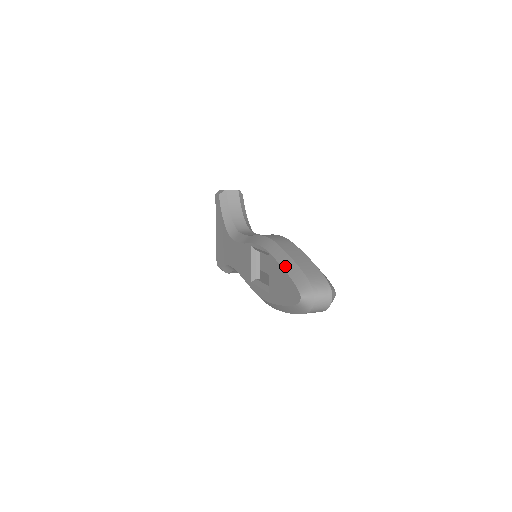
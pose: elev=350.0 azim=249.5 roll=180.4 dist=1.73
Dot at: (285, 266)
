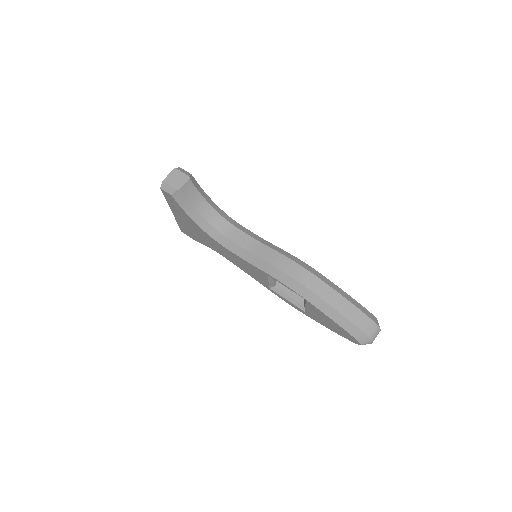
Dot at: (334, 319)
